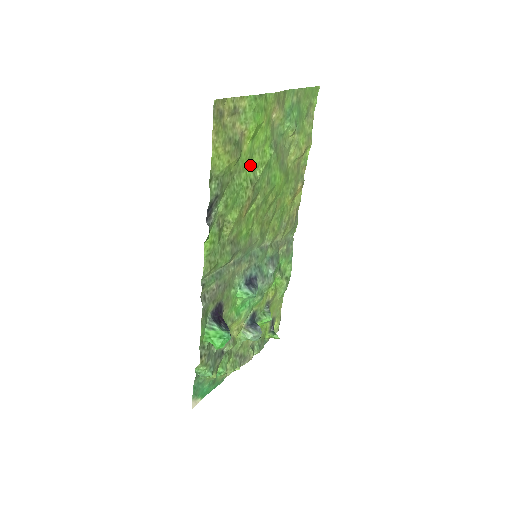
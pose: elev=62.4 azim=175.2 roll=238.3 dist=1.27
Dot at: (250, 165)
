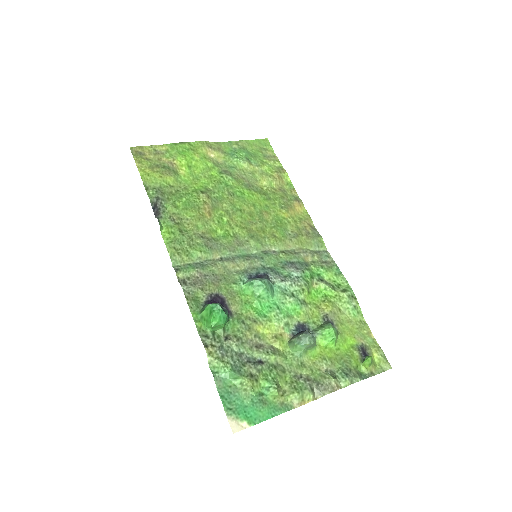
Dot at: (198, 184)
